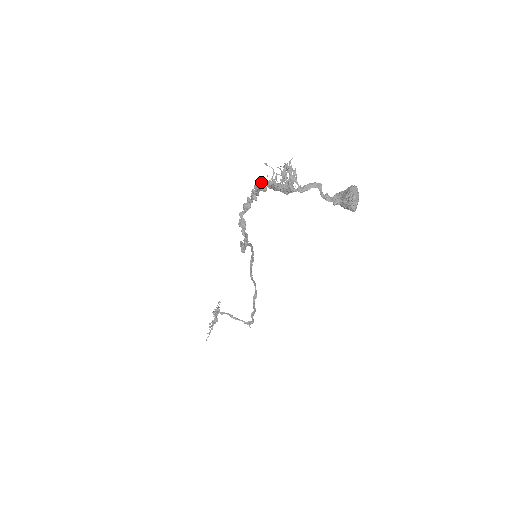
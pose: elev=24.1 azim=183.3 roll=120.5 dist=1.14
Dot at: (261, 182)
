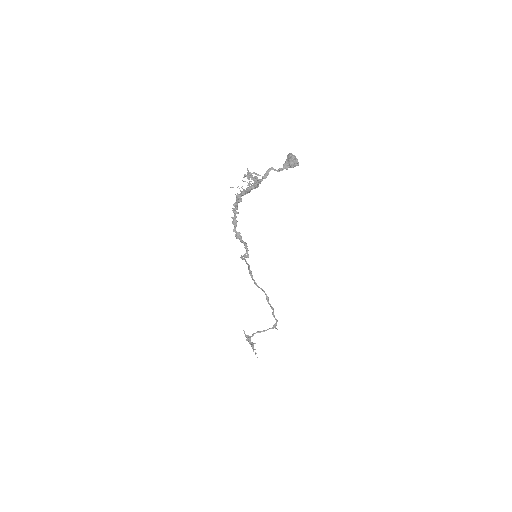
Dot at: (237, 197)
